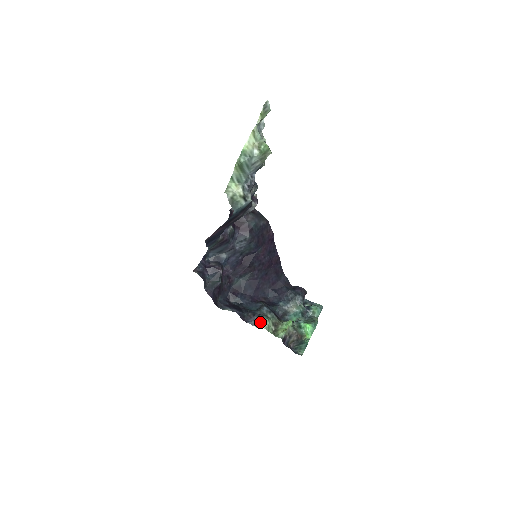
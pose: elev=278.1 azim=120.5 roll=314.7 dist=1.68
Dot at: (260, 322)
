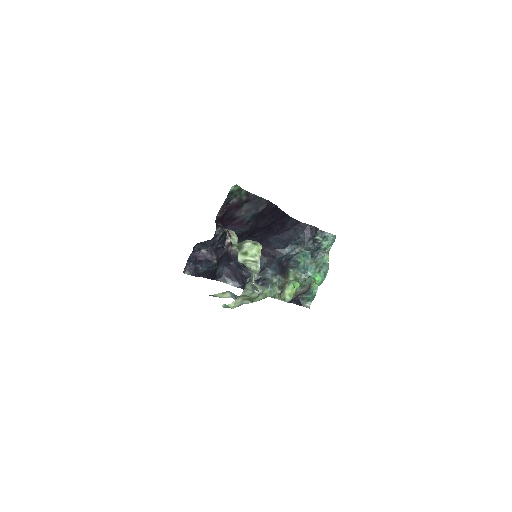
Dot at: occluded
